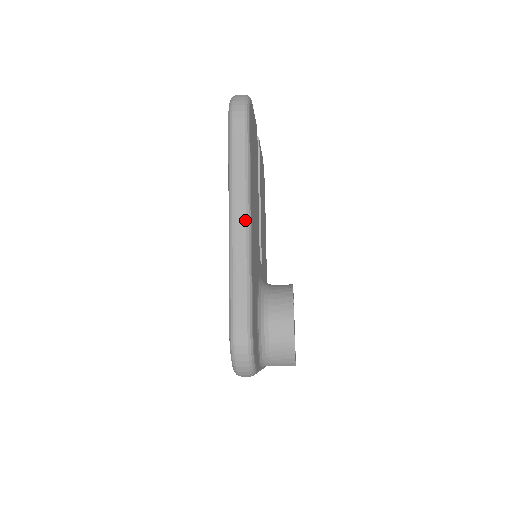
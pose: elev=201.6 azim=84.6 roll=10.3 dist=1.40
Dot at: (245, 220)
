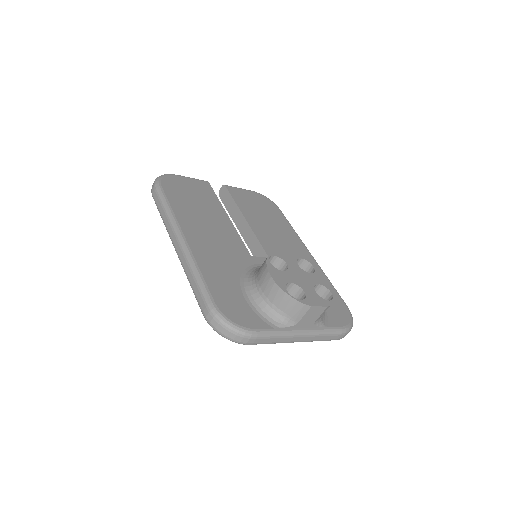
Dot at: (179, 241)
